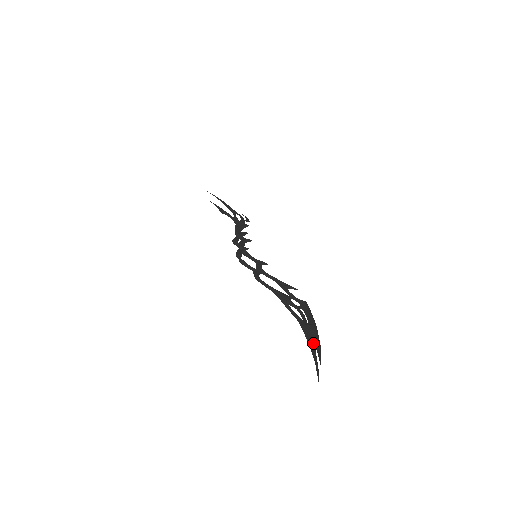
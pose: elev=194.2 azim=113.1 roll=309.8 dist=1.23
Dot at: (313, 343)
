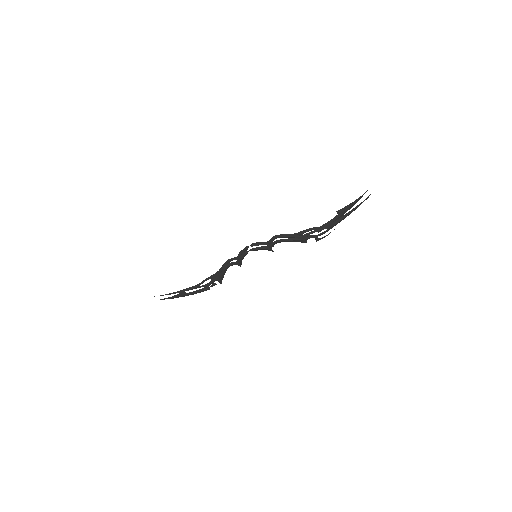
Dot at: (348, 215)
